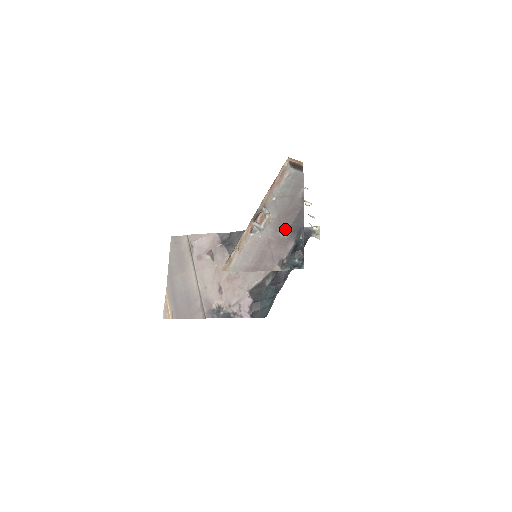
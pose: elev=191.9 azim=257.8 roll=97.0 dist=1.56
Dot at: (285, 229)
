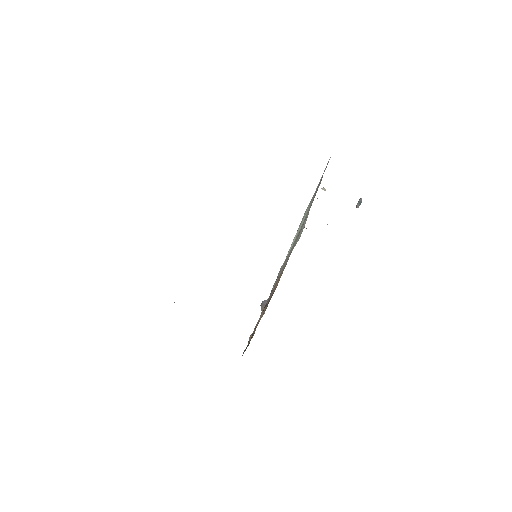
Dot at: occluded
